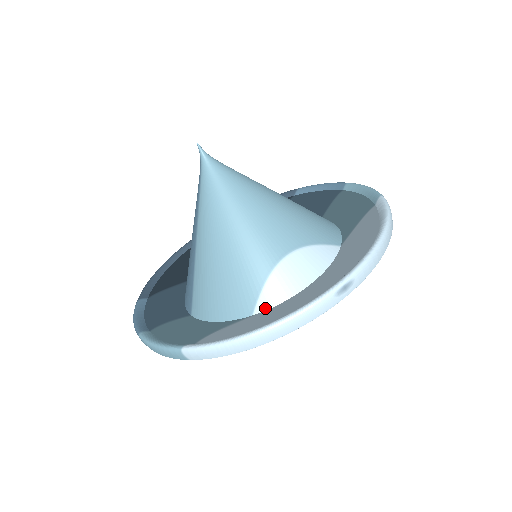
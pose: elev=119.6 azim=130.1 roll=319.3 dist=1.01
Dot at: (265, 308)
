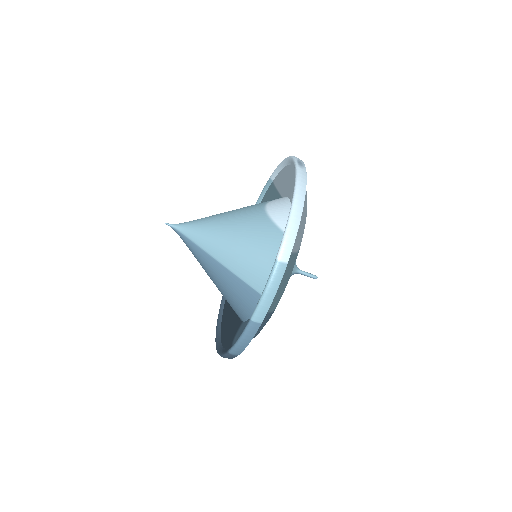
Dot at: occluded
